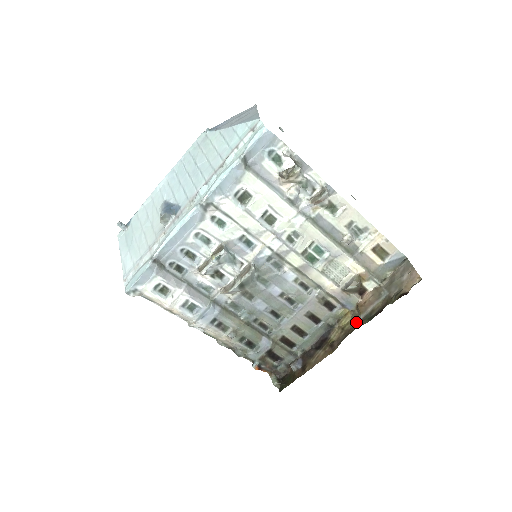
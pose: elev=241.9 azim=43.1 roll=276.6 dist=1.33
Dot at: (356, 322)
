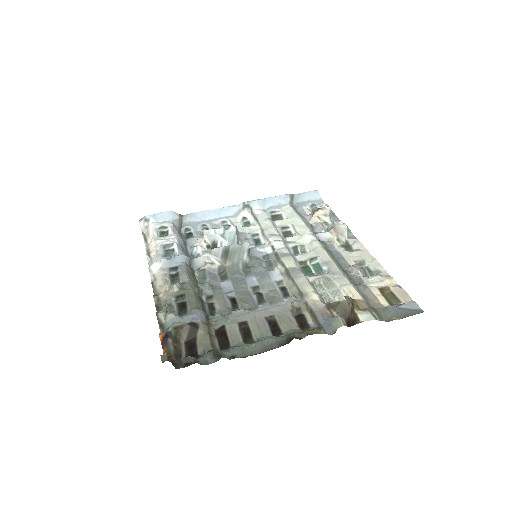
Dot at: occluded
